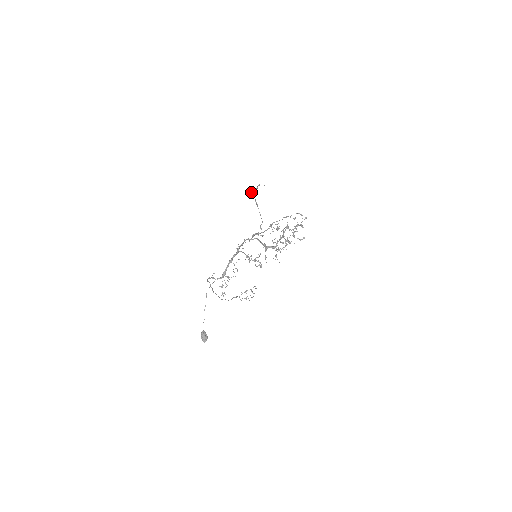
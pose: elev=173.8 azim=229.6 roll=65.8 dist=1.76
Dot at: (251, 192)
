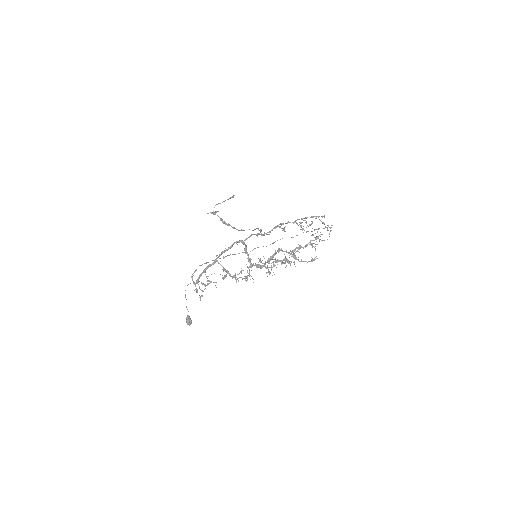
Dot at: (211, 213)
